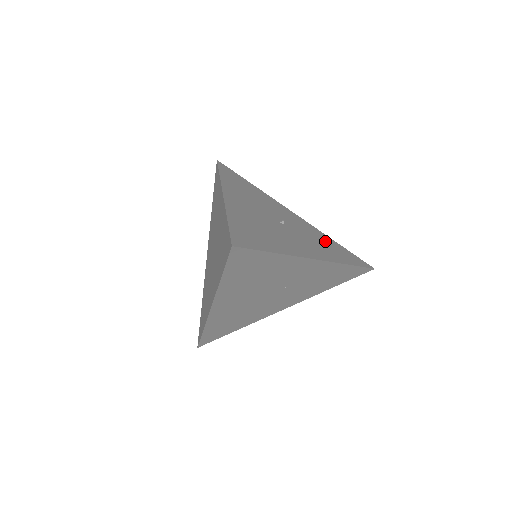
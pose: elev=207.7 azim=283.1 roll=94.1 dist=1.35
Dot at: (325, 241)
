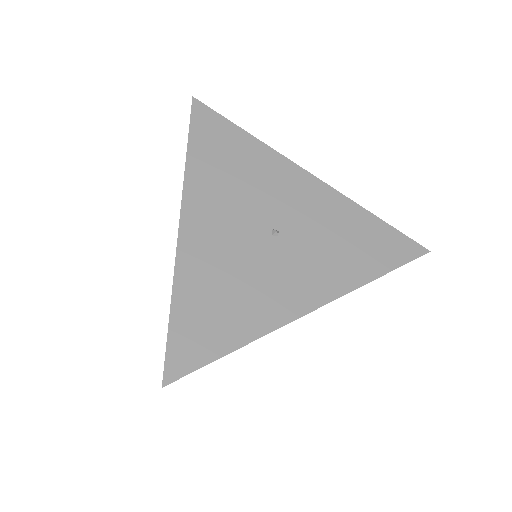
Dot at: (350, 230)
